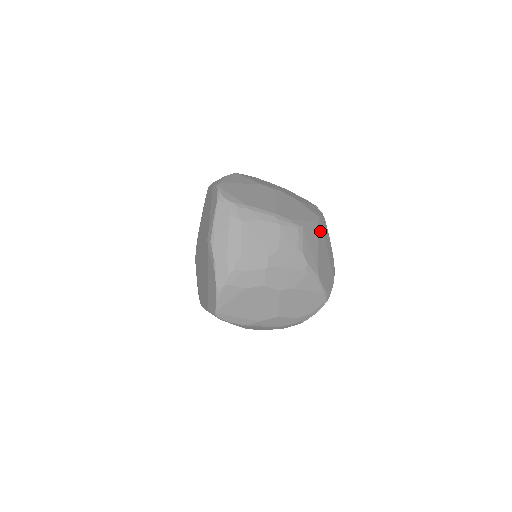
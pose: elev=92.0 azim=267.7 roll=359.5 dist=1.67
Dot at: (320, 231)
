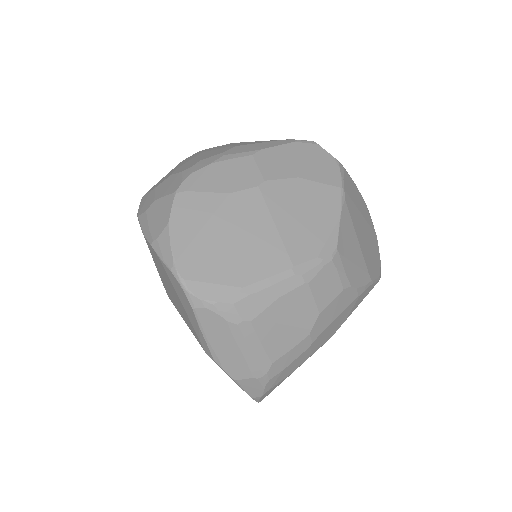
Dot at: (351, 209)
